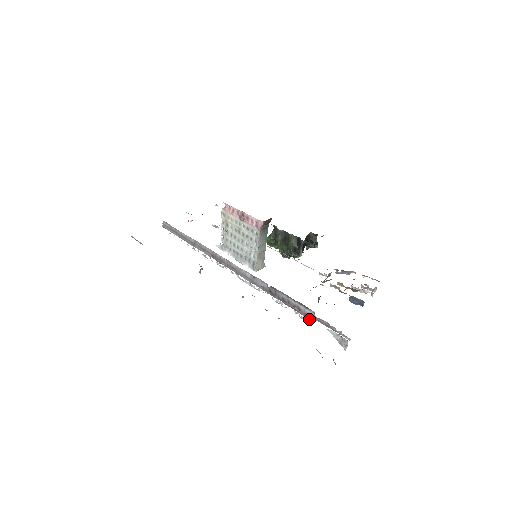
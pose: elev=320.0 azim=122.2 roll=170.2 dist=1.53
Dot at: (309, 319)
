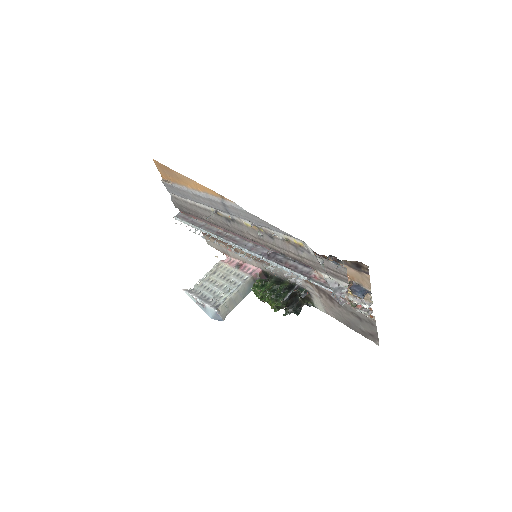
Dot at: (303, 275)
